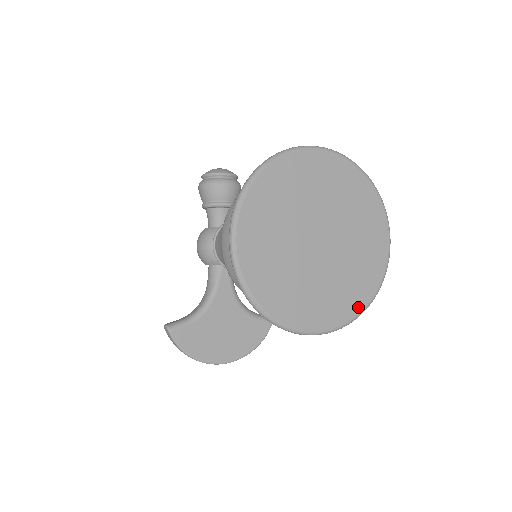
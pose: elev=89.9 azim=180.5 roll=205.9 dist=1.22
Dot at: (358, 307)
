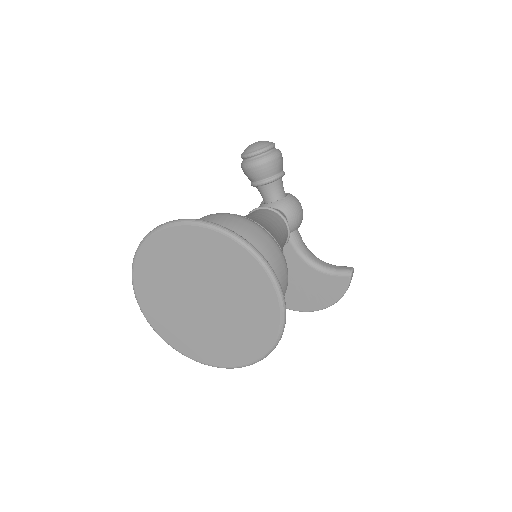
Dot at: (261, 349)
